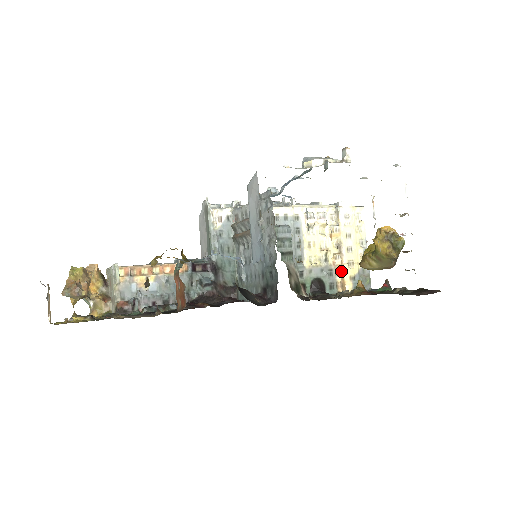
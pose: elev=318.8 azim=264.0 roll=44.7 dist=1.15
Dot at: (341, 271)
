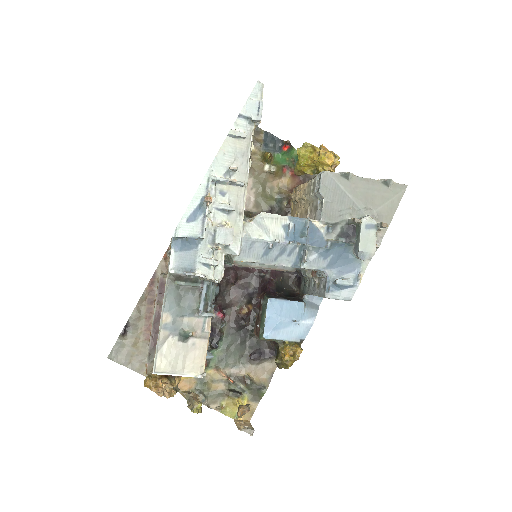
Dot at: occluded
